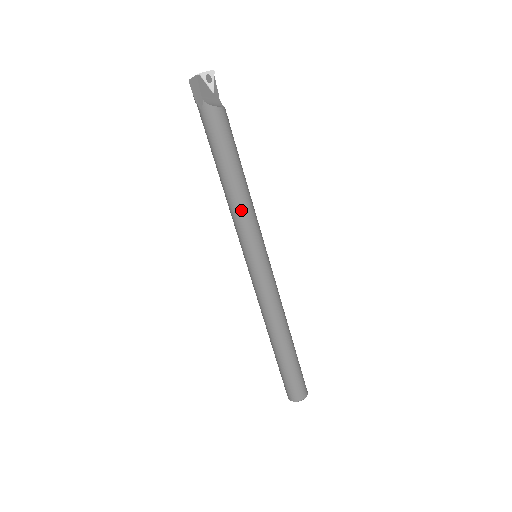
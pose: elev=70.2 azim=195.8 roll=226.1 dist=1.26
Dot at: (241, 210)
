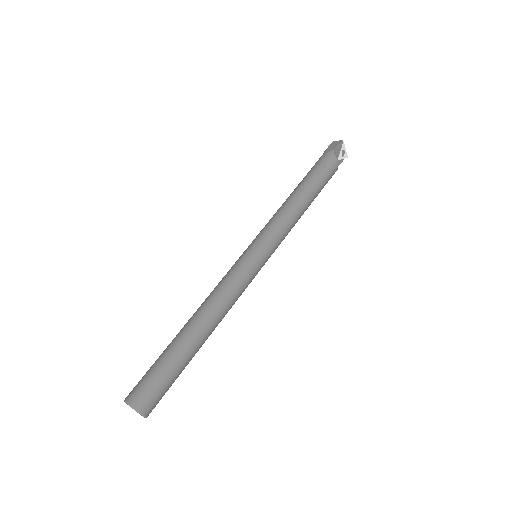
Dot at: (287, 214)
